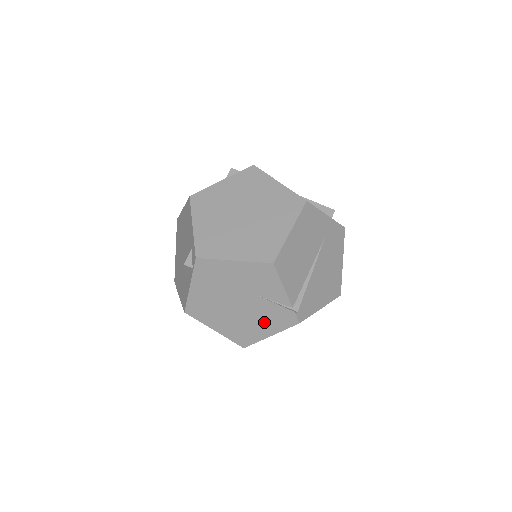
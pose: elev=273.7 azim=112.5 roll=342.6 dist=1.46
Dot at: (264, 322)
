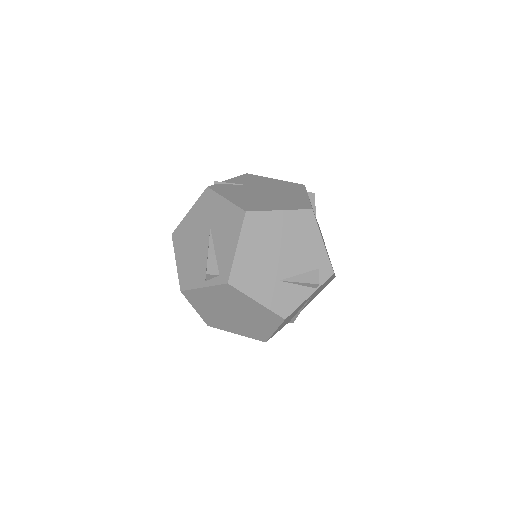
Dot at: occluded
